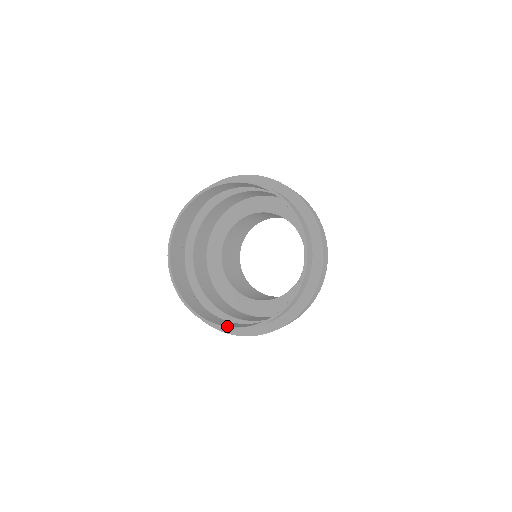
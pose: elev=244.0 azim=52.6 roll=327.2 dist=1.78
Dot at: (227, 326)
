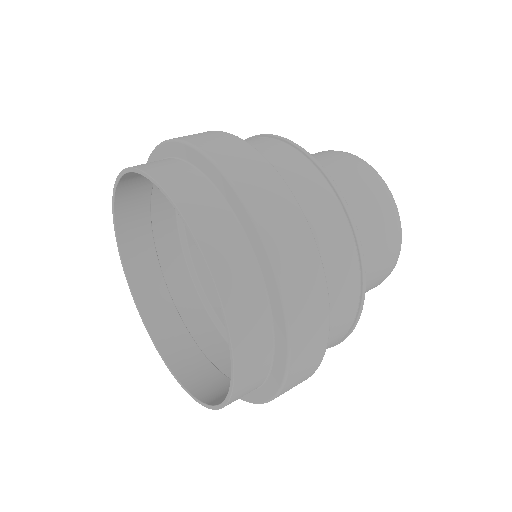
Dot at: (178, 377)
